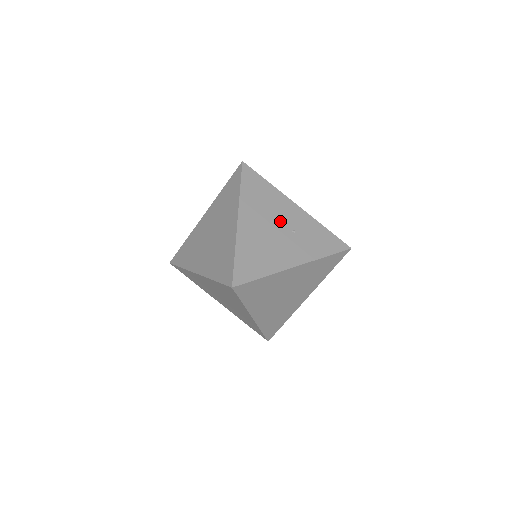
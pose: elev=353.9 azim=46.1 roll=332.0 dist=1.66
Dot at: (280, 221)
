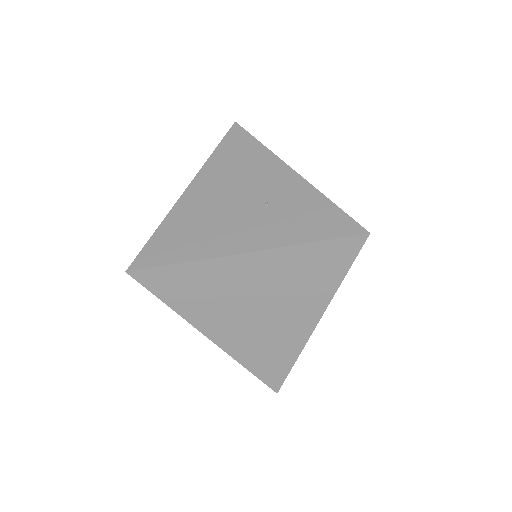
Dot at: (251, 191)
